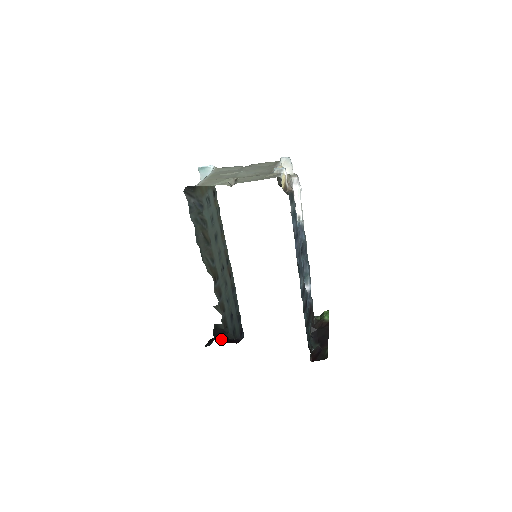
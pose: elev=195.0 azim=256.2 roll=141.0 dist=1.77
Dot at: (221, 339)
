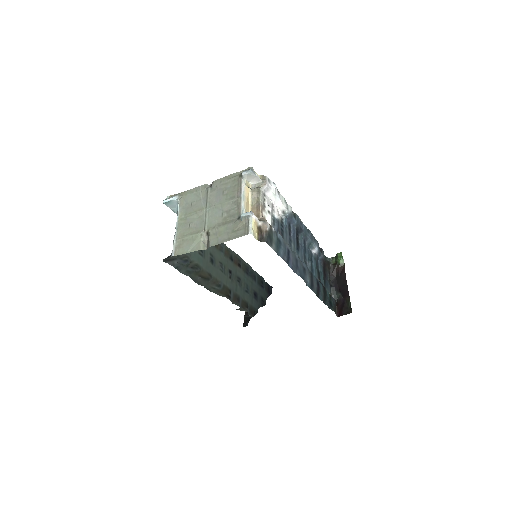
Dot at: occluded
